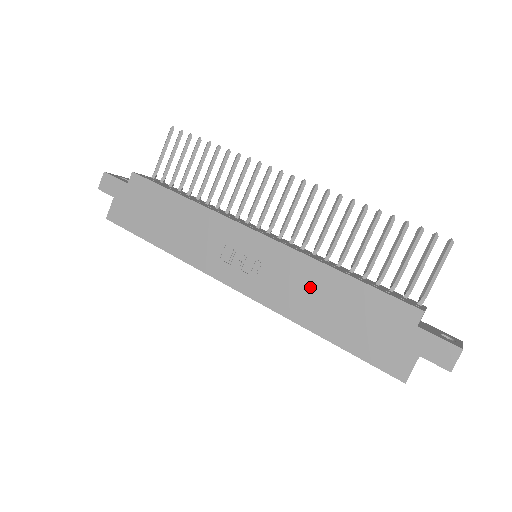
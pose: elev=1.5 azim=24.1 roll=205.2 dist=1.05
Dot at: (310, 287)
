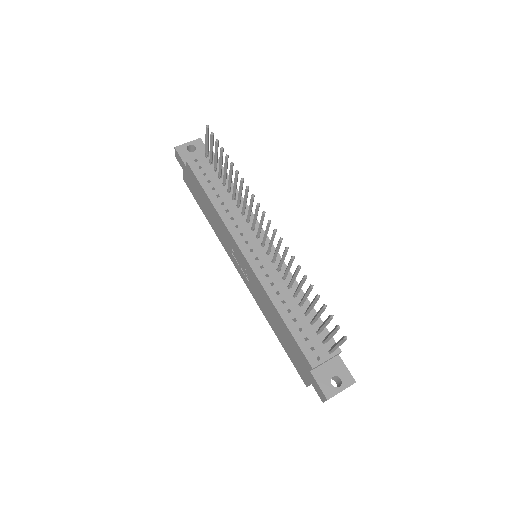
Dot at: (268, 307)
